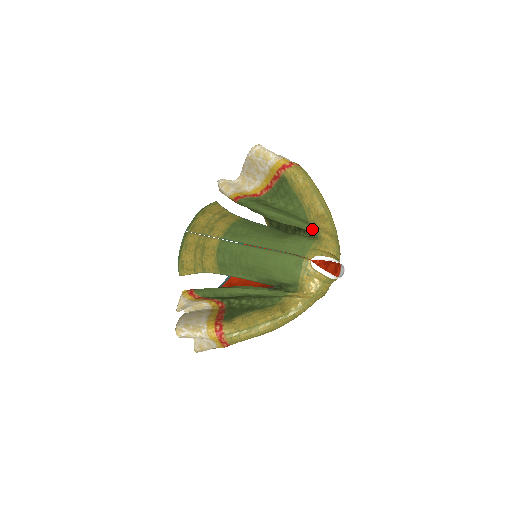
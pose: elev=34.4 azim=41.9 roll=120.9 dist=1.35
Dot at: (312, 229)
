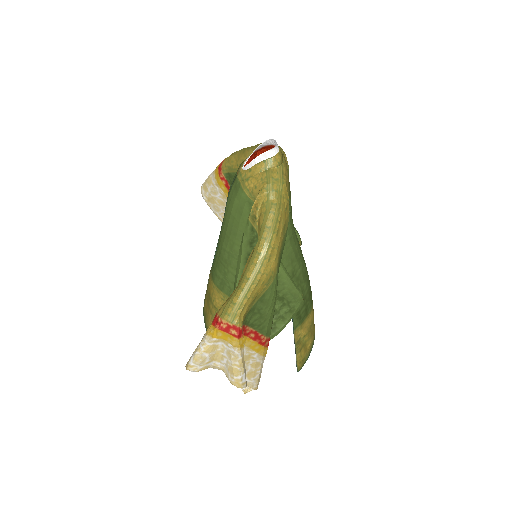
Dot at: occluded
